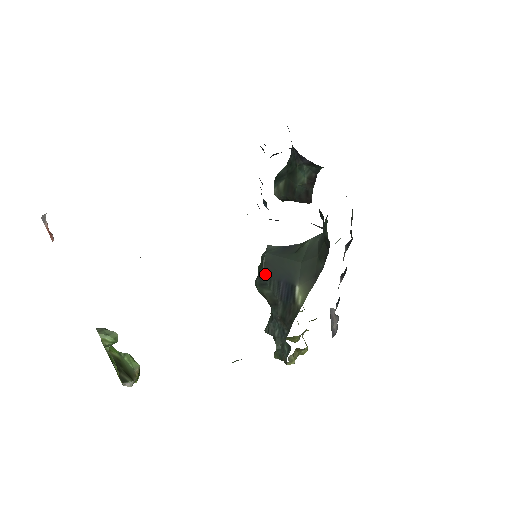
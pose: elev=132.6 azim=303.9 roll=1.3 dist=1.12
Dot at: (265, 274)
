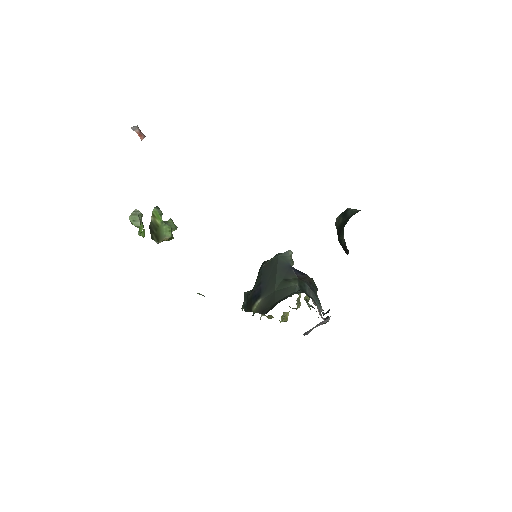
Dot at: (264, 267)
